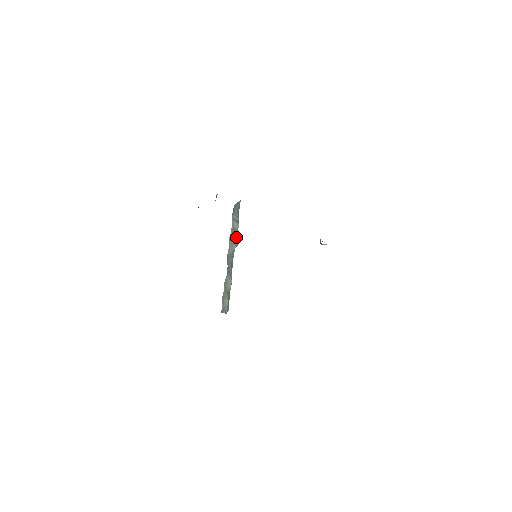
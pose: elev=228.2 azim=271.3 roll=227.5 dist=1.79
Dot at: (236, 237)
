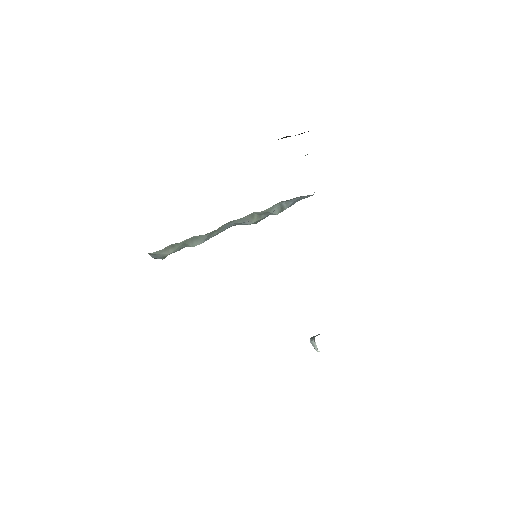
Dot at: (263, 217)
